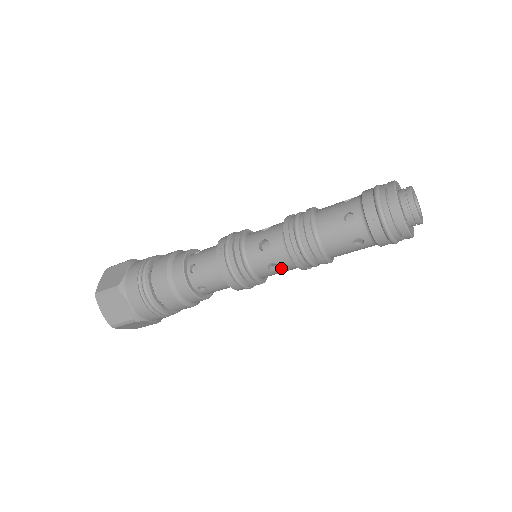
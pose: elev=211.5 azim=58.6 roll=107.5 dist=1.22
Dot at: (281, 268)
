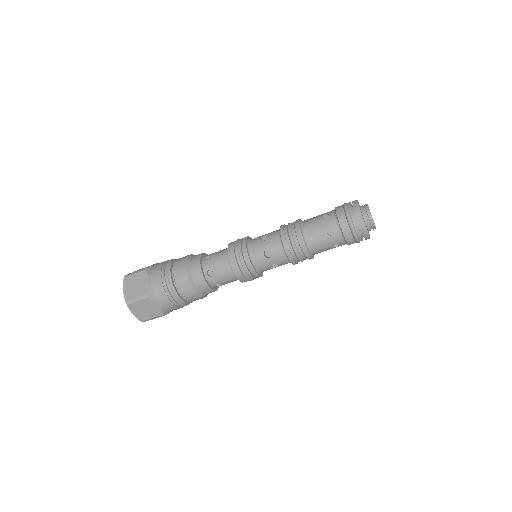
Dot at: (280, 265)
